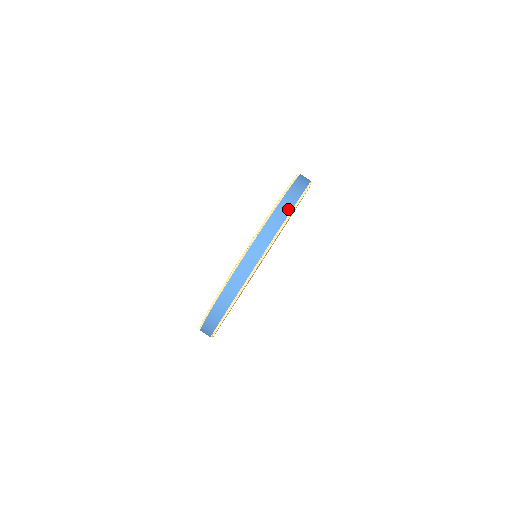
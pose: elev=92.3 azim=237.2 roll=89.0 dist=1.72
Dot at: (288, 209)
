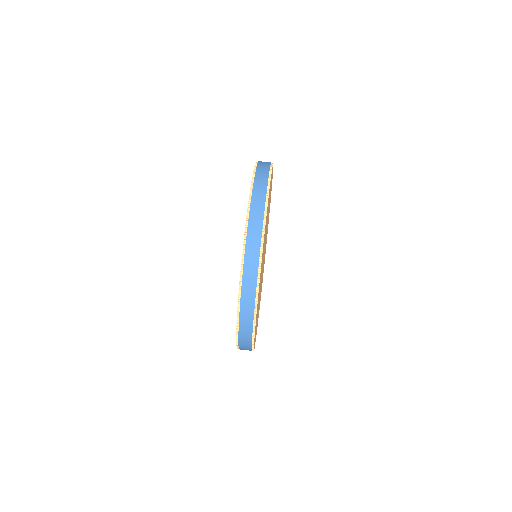
Dot at: (267, 163)
